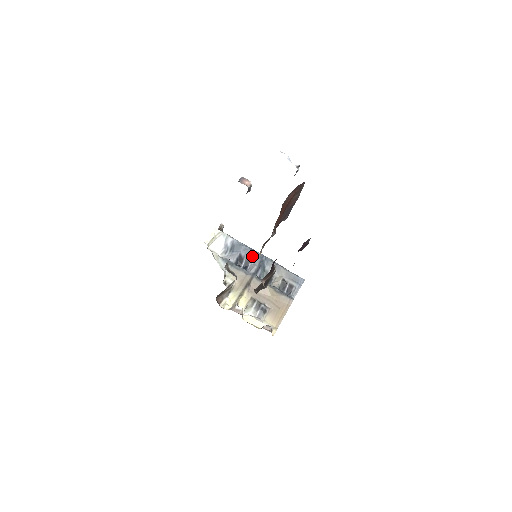
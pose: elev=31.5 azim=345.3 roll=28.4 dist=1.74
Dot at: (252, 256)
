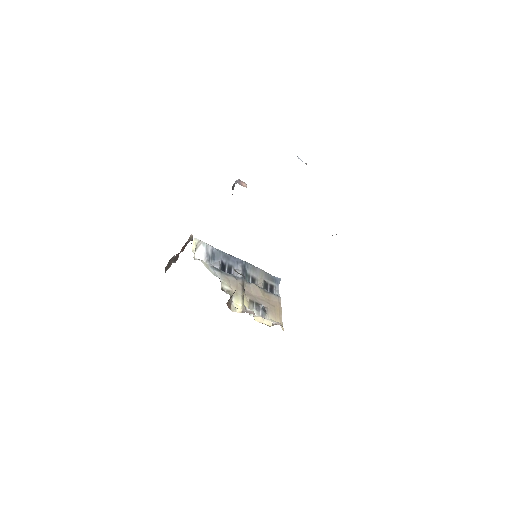
Dot at: (233, 262)
